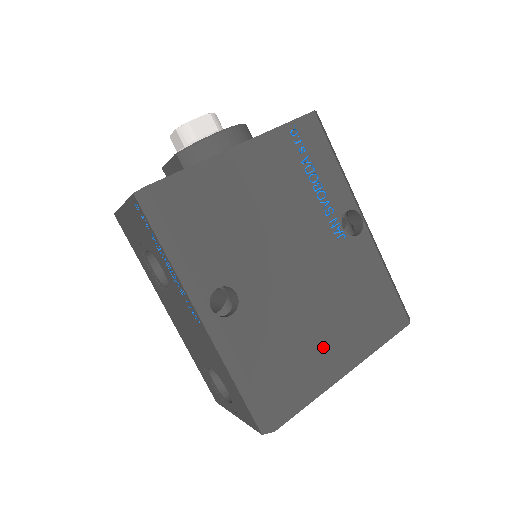
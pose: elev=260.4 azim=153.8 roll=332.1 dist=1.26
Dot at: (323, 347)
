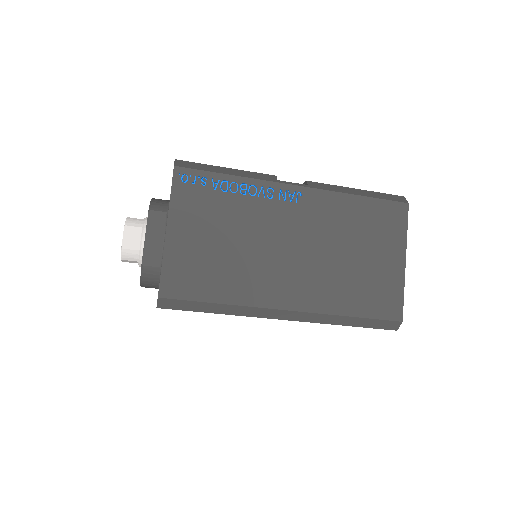
Dot at: occluded
